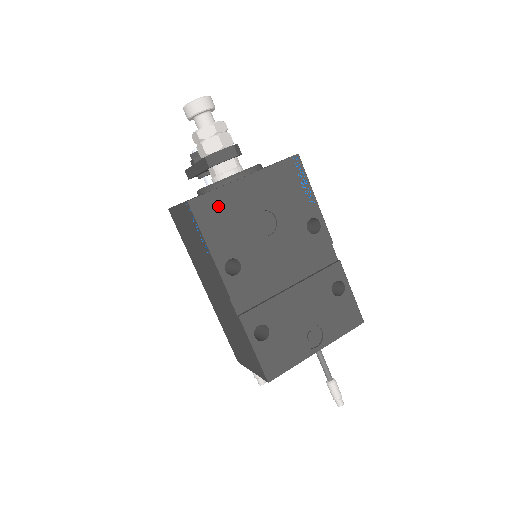
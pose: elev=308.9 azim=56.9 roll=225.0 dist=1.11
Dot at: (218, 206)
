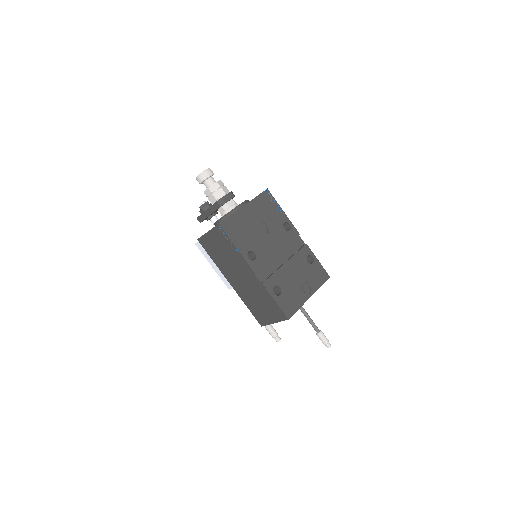
Dot at: (235, 223)
